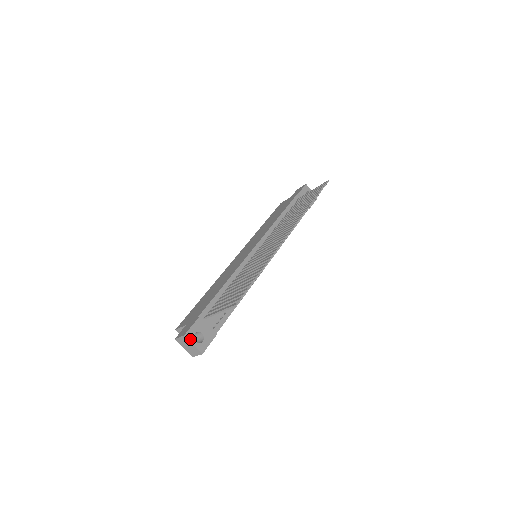
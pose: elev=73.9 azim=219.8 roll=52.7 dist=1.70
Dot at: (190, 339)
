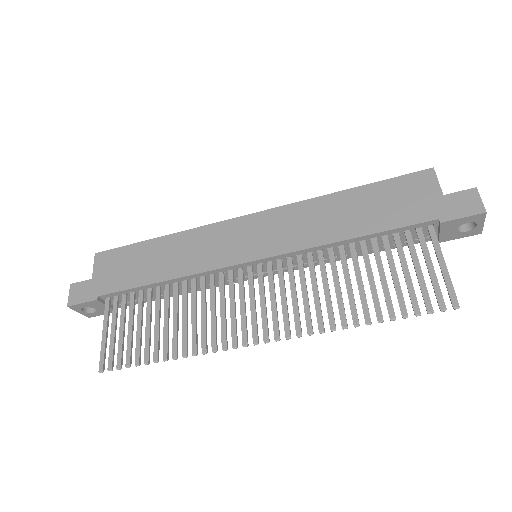
Dot at: (75, 309)
